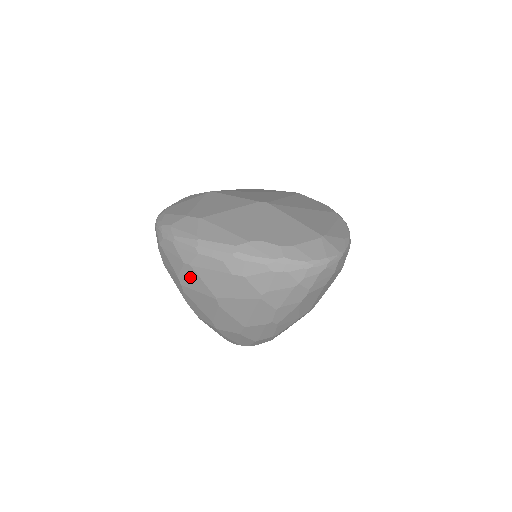
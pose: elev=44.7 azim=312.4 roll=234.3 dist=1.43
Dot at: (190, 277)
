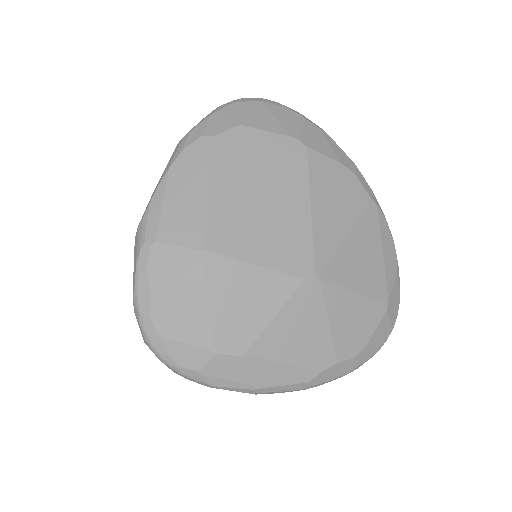
Dot at: occluded
